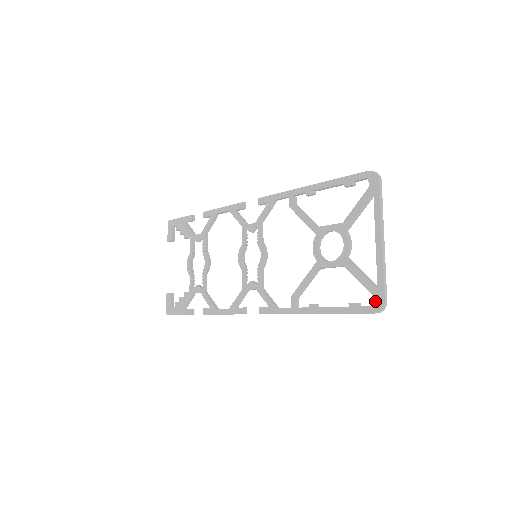
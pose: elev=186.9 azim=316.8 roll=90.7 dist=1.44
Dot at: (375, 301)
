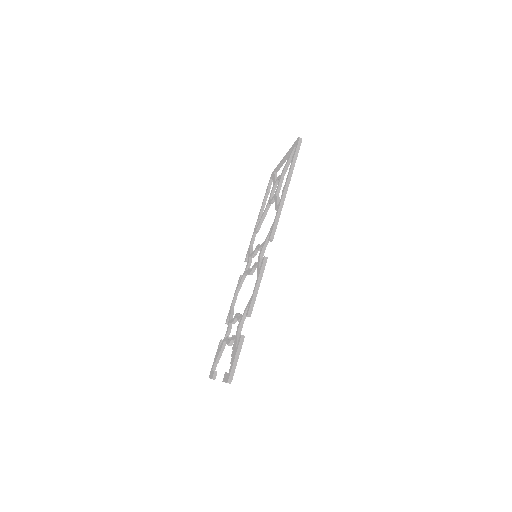
Dot at: (296, 144)
